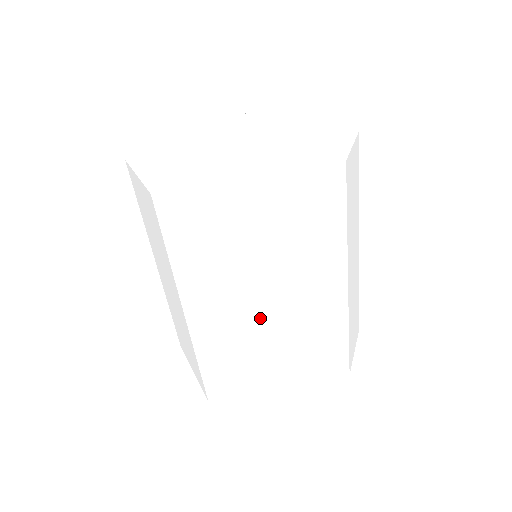
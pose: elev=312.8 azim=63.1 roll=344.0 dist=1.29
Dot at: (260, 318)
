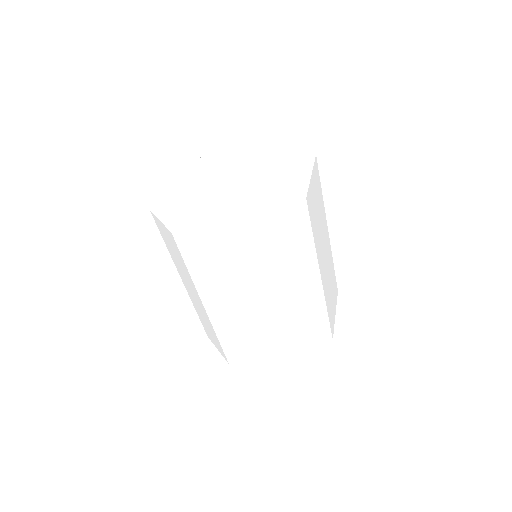
Dot at: (321, 273)
